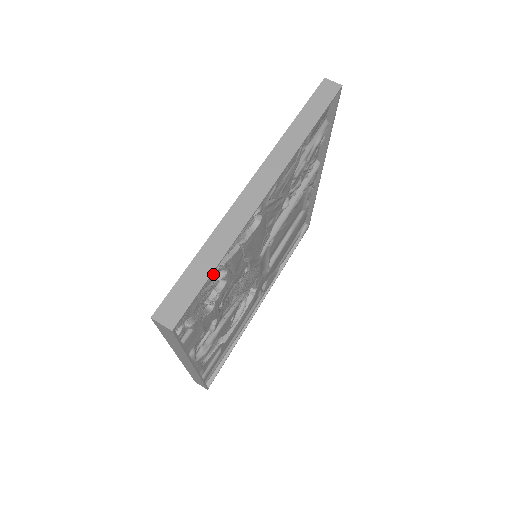
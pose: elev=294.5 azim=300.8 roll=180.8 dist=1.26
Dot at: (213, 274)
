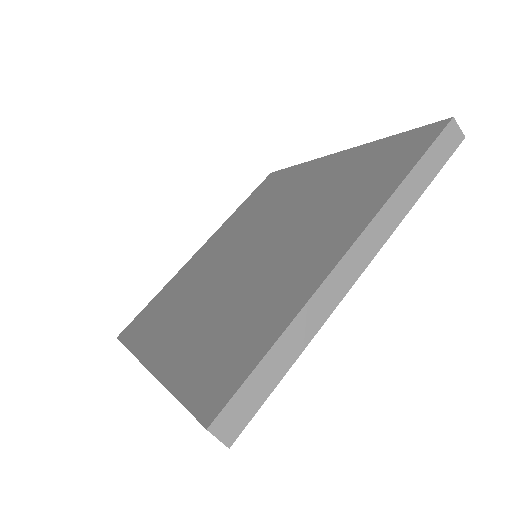
Dot at: occluded
